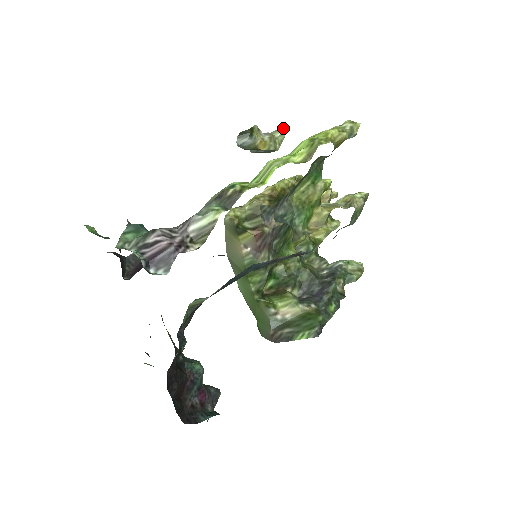
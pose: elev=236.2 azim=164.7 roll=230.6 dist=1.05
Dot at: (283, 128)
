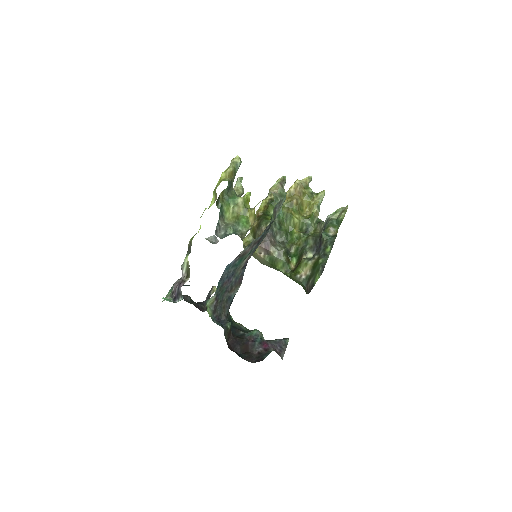
Dot at: (237, 180)
